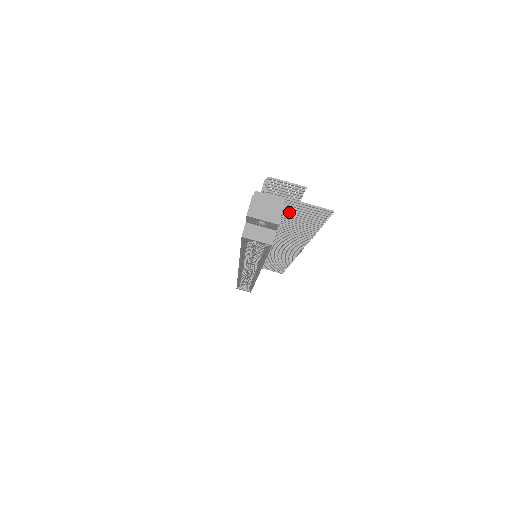
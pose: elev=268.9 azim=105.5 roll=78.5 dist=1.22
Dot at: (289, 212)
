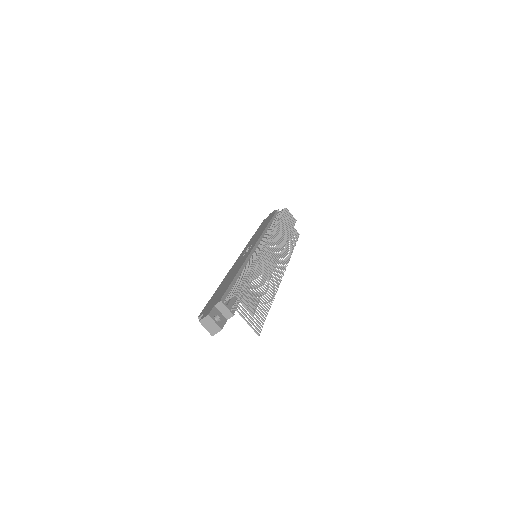
Dot at: (248, 303)
